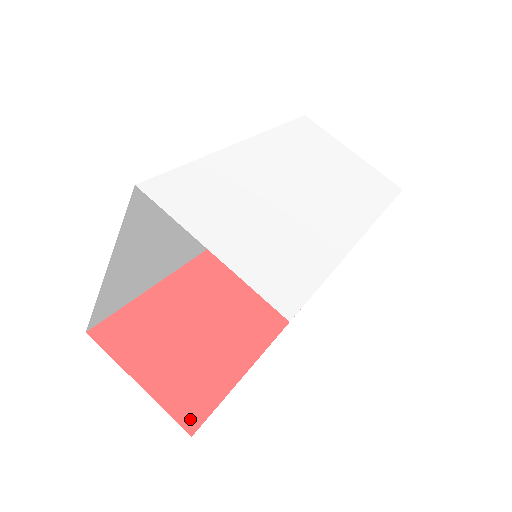
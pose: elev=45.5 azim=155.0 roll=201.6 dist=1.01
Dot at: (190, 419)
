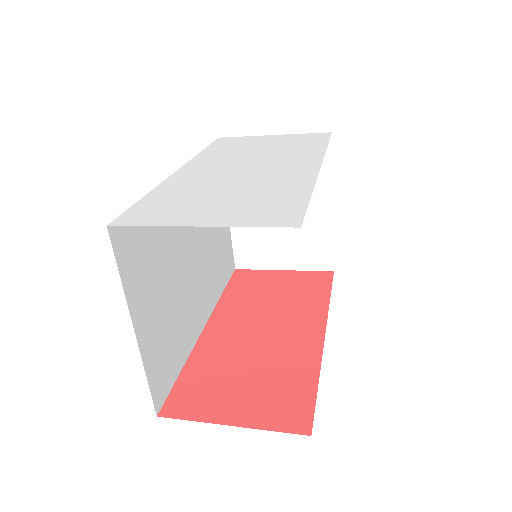
Dot at: (299, 424)
